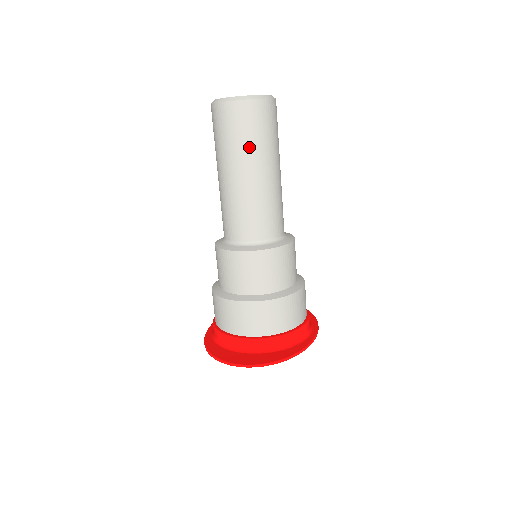
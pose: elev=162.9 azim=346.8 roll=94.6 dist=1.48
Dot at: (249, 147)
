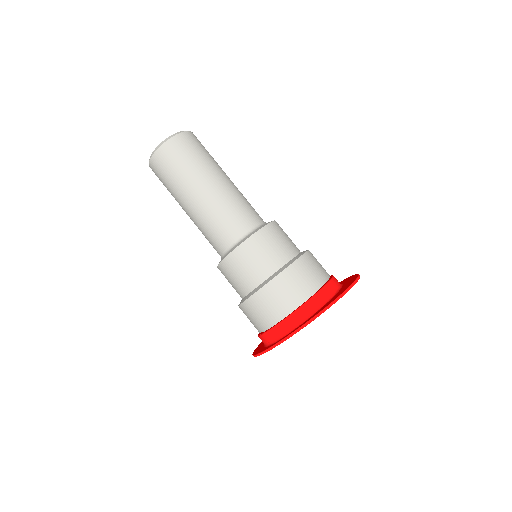
Dot at: (213, 160)
